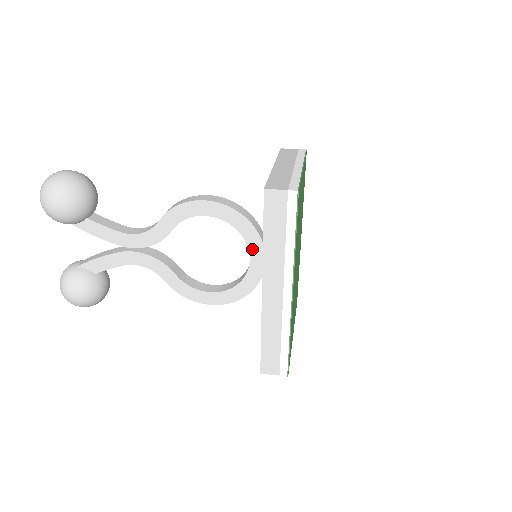
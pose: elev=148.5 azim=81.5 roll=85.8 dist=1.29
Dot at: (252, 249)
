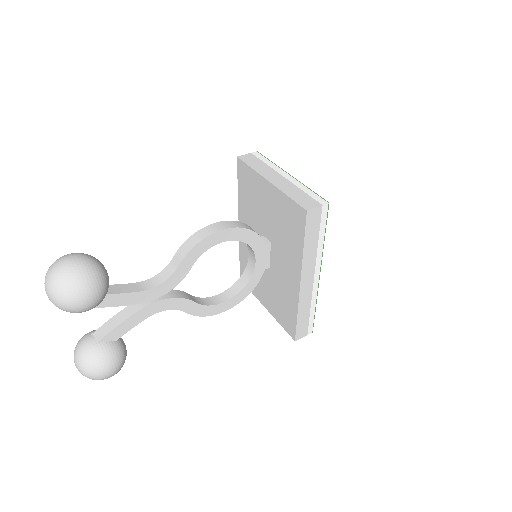
Dot at: (257, 253)
